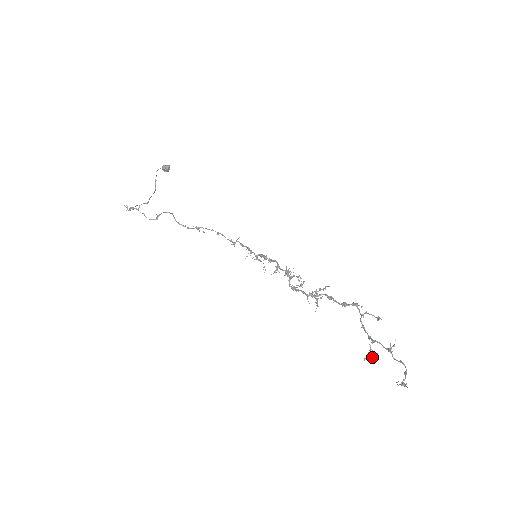
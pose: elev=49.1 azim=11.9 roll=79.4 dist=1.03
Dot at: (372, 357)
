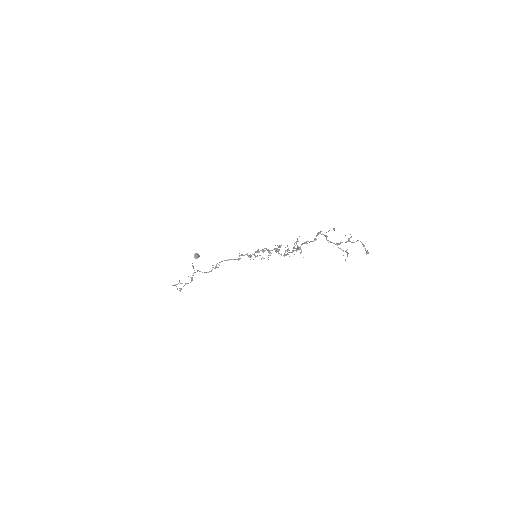
Dot at: occluded
